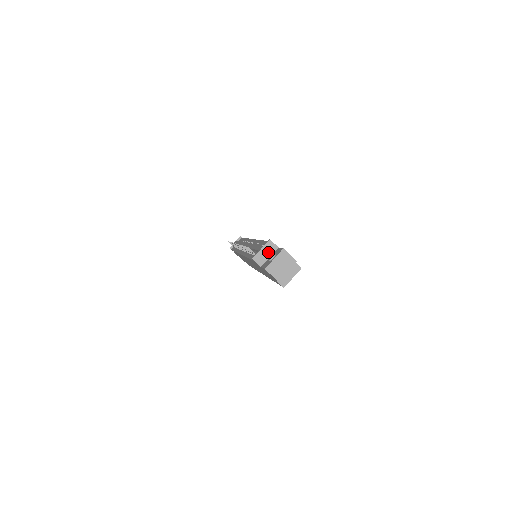
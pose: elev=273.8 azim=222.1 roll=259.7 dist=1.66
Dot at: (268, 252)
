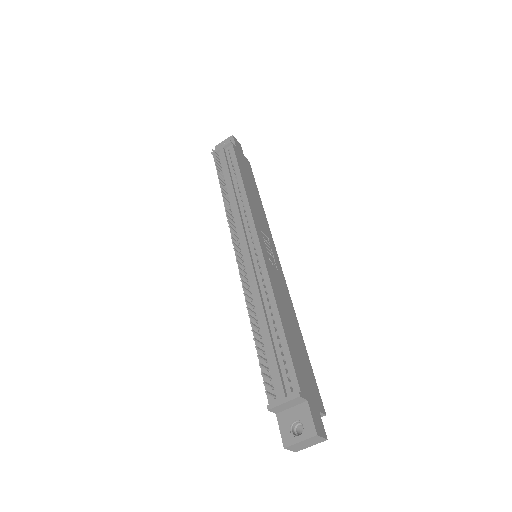
Dot at: (292, 404)
